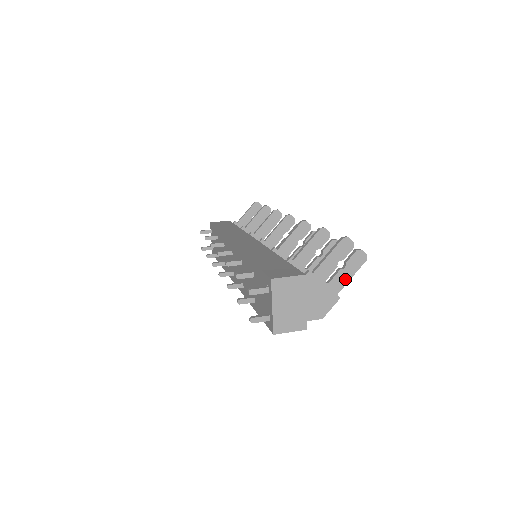
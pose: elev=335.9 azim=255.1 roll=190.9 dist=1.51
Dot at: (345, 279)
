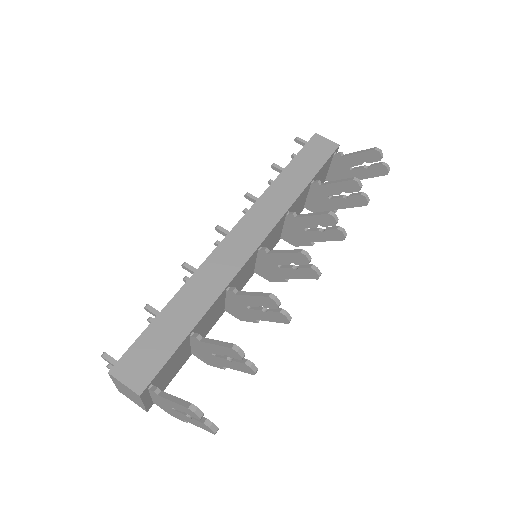
Dot at: (192, 422)
